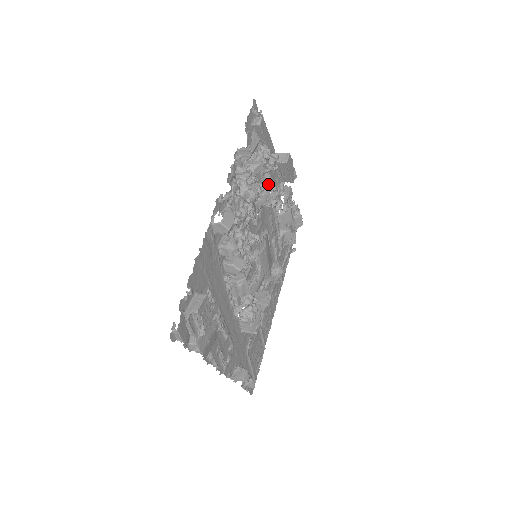
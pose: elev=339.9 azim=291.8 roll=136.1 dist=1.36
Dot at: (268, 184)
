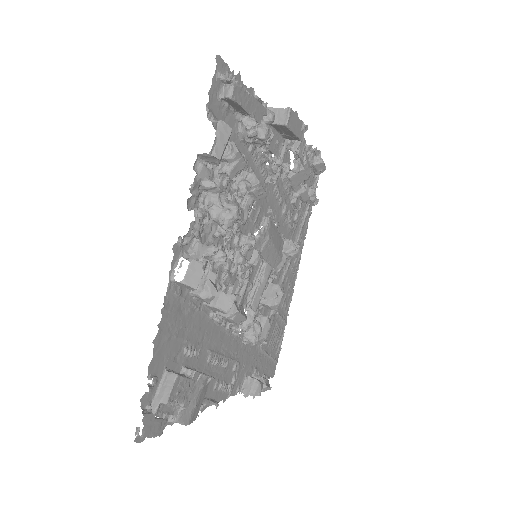
Dot at: occluded
